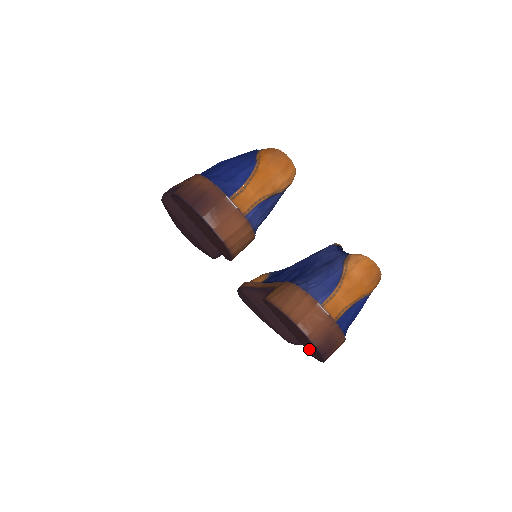
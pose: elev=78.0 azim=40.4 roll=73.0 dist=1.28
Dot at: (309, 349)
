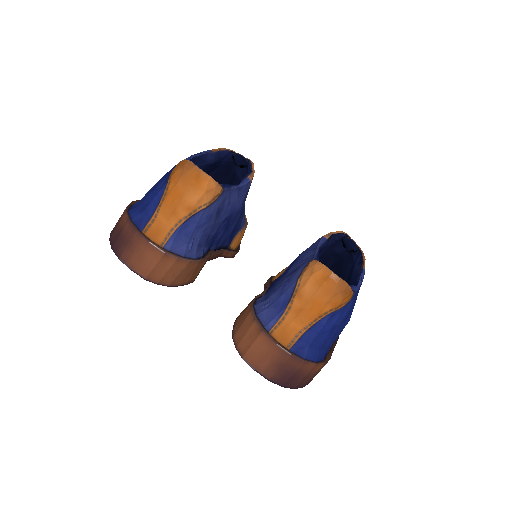
Dot at: occluded
